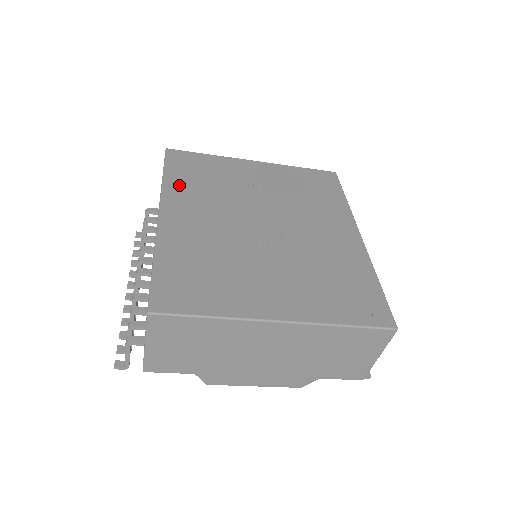
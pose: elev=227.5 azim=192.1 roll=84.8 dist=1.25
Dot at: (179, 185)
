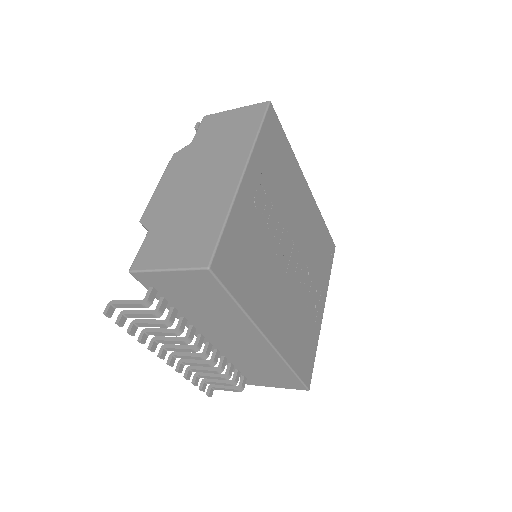
Dot at: (253, 298)
